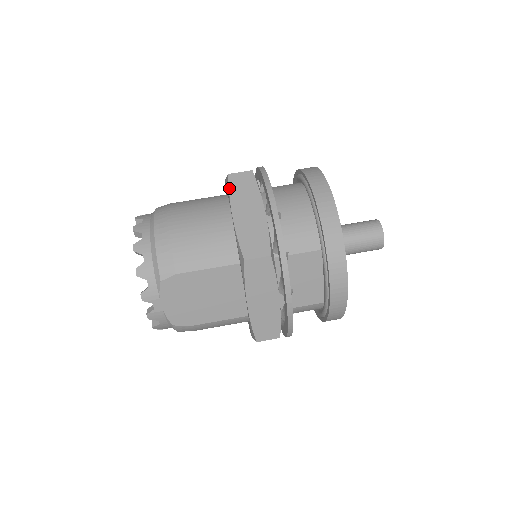
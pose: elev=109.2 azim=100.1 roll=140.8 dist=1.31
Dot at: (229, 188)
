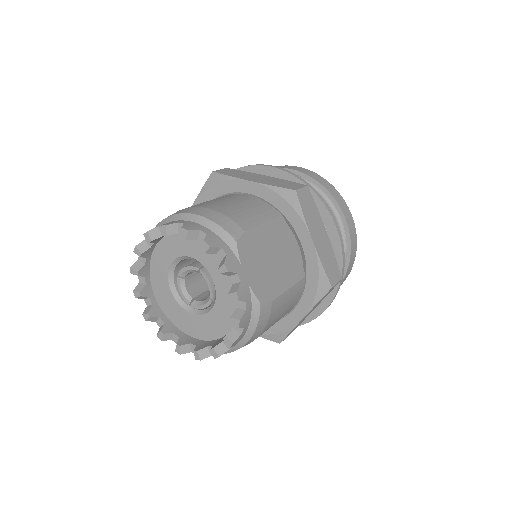
Dot at: (225, 174)
